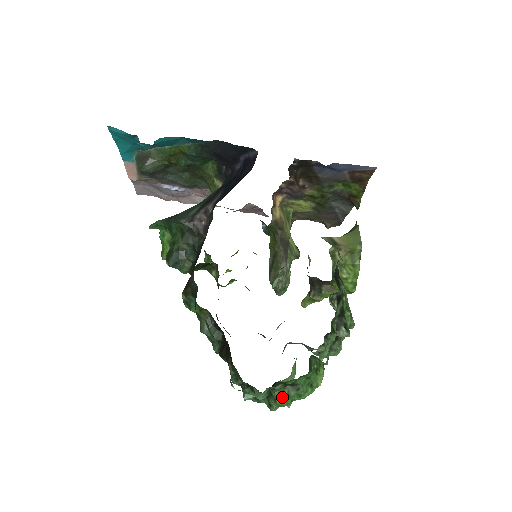
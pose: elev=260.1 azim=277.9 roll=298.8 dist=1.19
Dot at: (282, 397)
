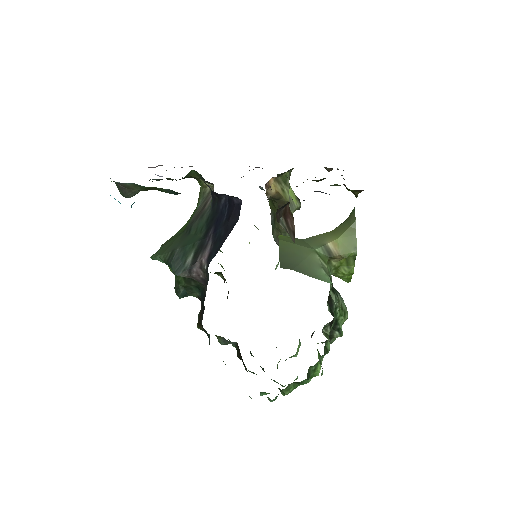
Dot at: (289, 390)
